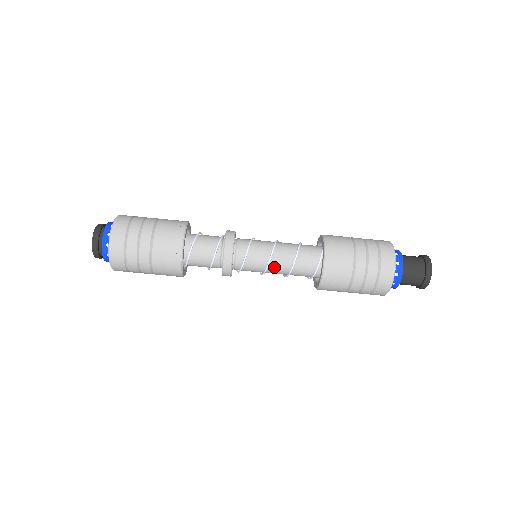
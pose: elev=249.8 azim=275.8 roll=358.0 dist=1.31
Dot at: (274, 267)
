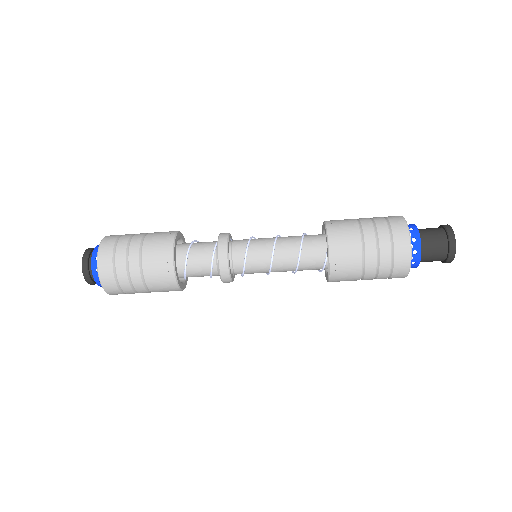
Dot at: (276, 271)
